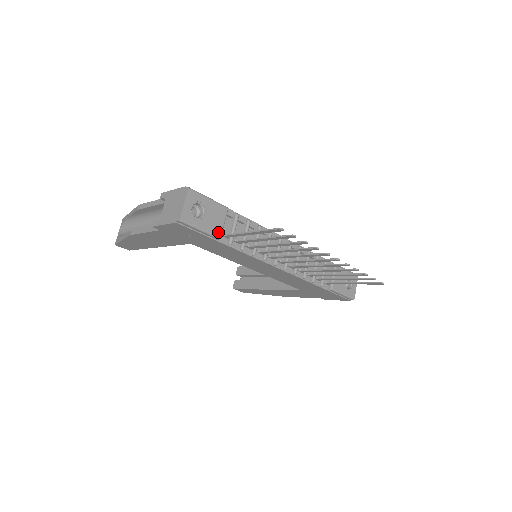
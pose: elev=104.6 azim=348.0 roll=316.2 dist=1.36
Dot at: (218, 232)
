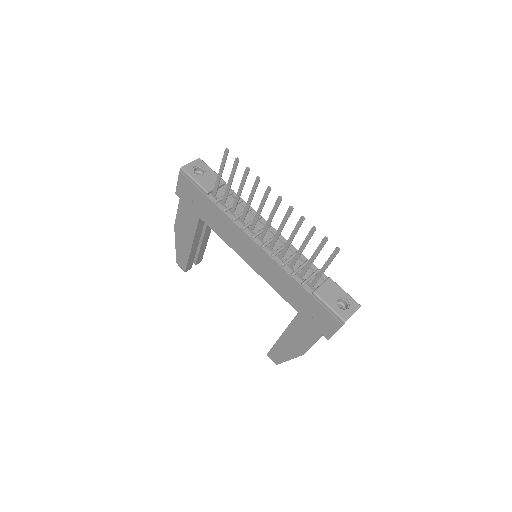
Dot at: (208, 188)
